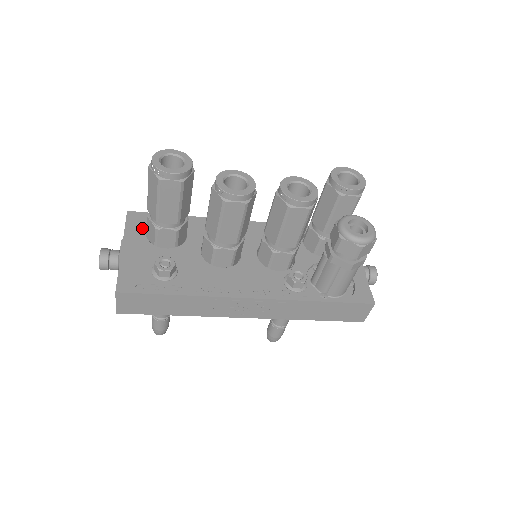
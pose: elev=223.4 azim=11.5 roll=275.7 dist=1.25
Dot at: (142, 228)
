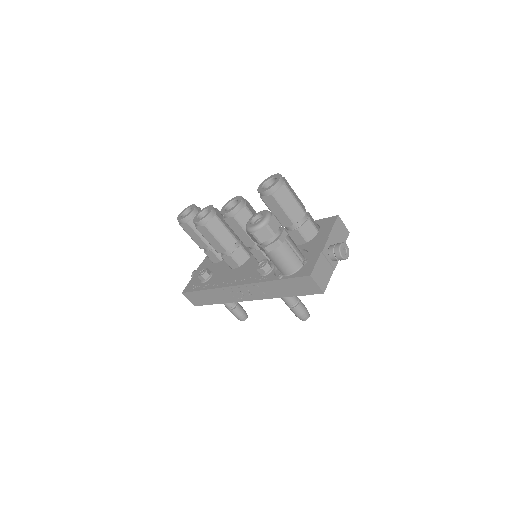
Dot at: occluded
